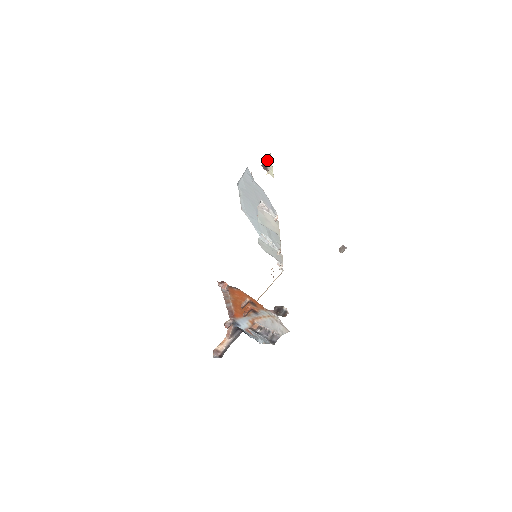
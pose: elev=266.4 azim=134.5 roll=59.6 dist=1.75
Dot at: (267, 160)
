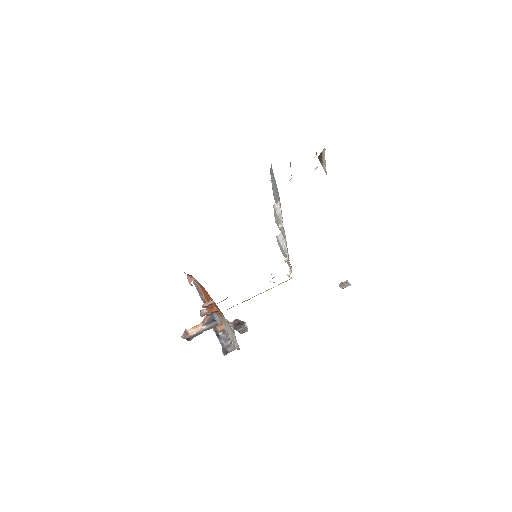
Dot at: (316, 154)
